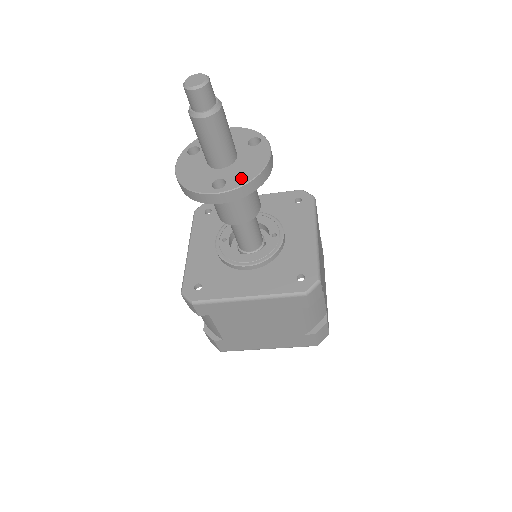
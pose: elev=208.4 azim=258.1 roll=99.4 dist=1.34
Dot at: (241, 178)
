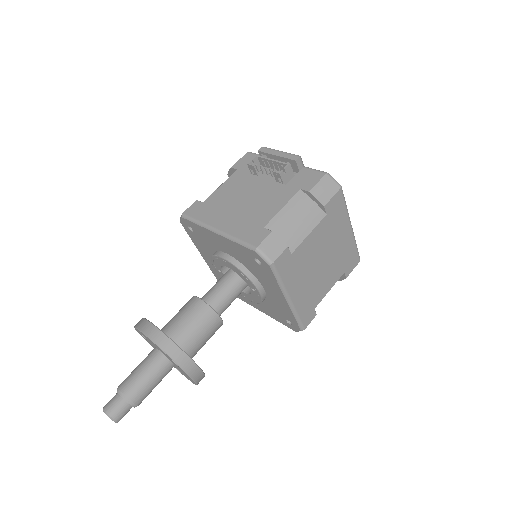
Dot at: occluded
